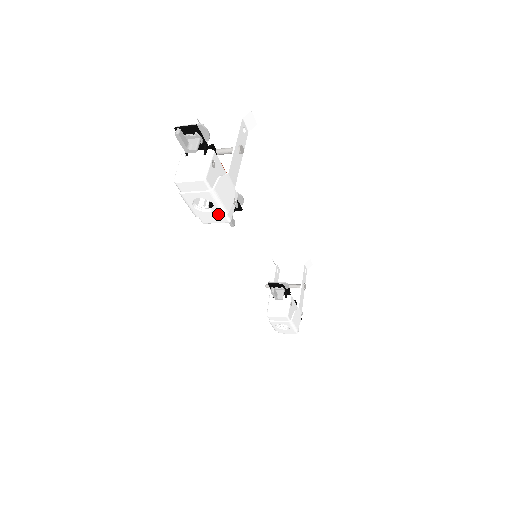
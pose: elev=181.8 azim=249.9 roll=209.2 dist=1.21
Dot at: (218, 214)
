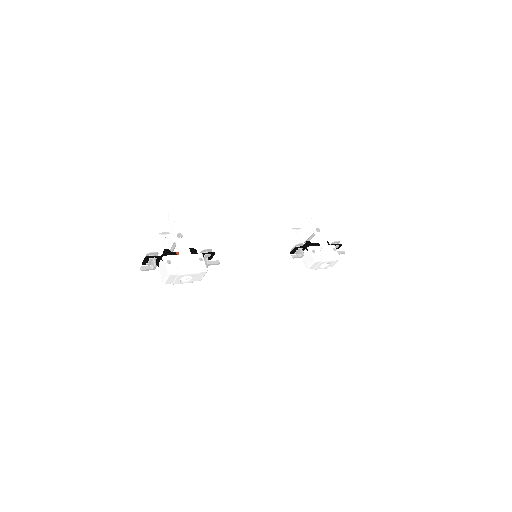
Dot at: (197, 275)
